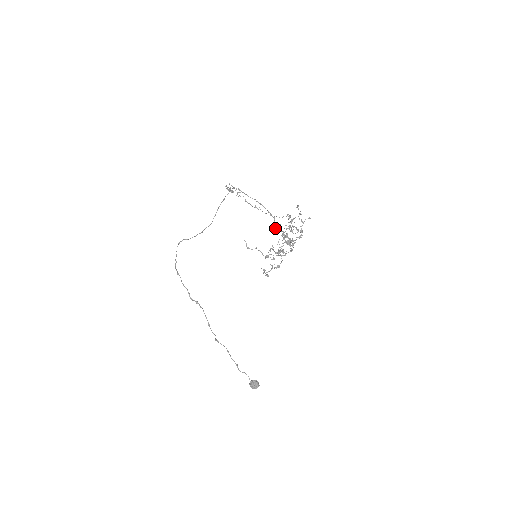
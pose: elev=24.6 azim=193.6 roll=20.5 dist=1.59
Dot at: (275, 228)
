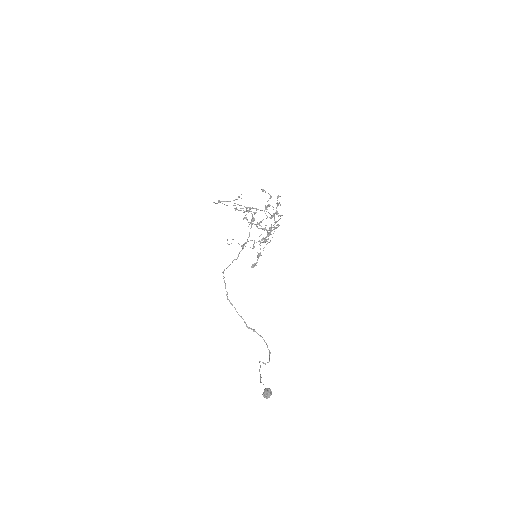
Dot at: occluded
